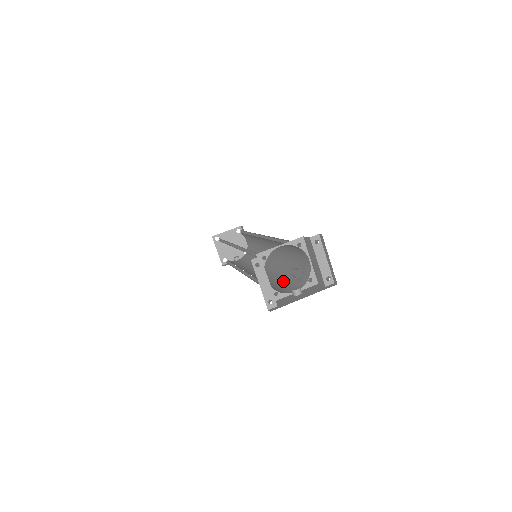
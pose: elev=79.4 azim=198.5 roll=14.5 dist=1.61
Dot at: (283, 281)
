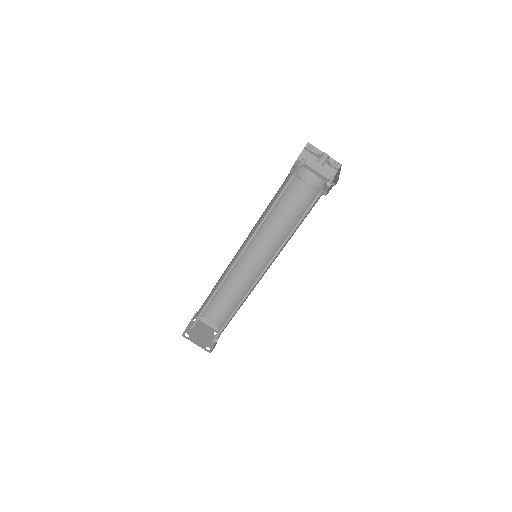
Dot at: (303, 220)
